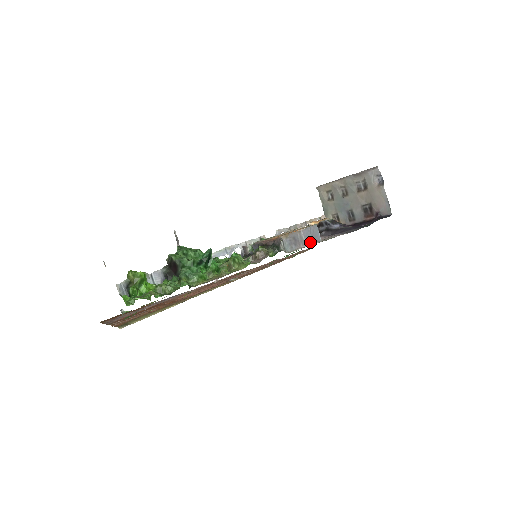
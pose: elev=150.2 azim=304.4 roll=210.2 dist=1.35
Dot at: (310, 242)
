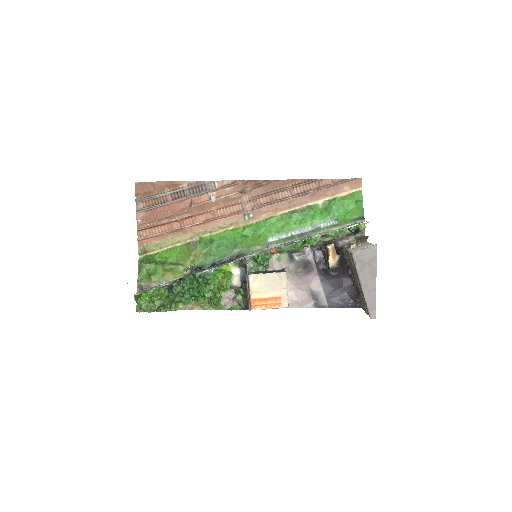
Dot at: occluded
